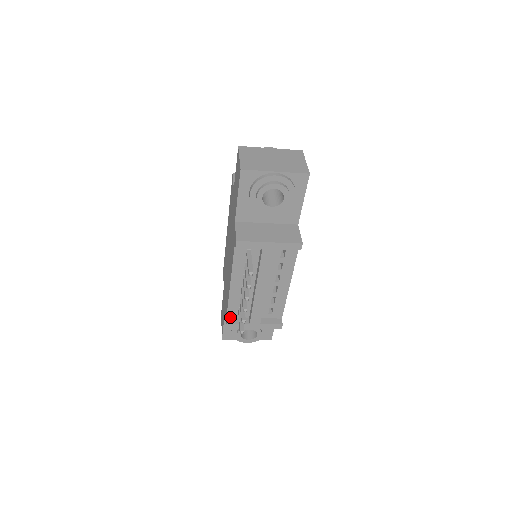
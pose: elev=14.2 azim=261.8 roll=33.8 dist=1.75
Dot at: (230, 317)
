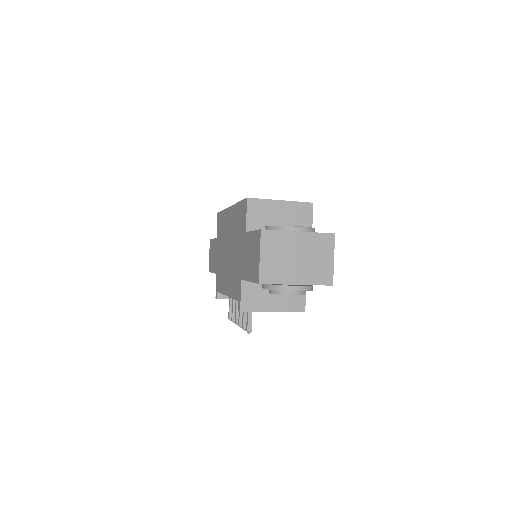
Dot at: occluded
